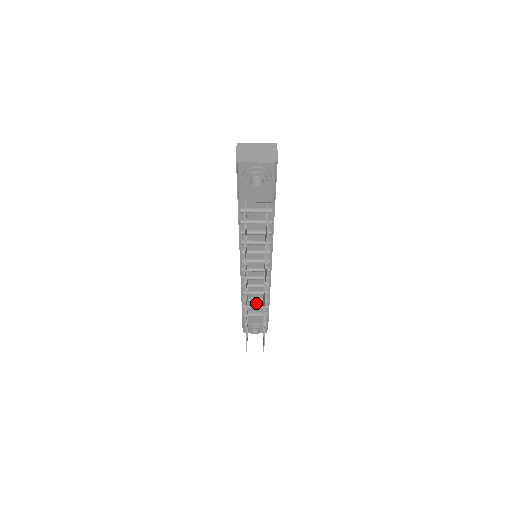
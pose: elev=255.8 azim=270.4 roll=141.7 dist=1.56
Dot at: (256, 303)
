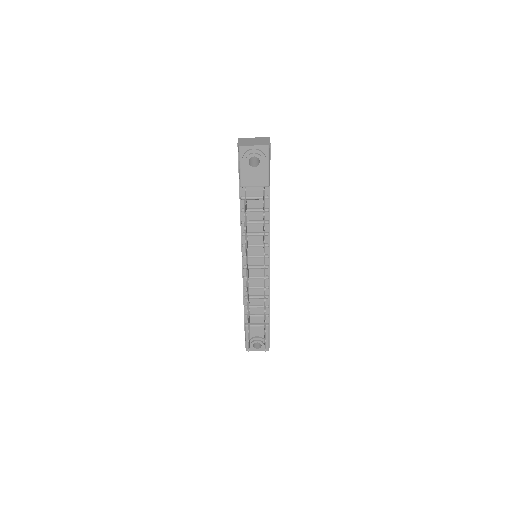
Dot at: (257, 311)
